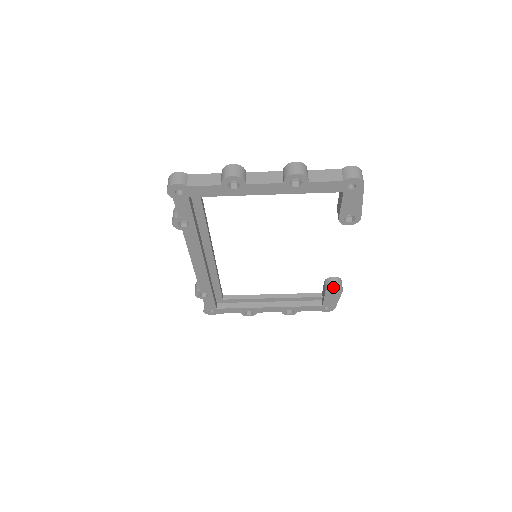
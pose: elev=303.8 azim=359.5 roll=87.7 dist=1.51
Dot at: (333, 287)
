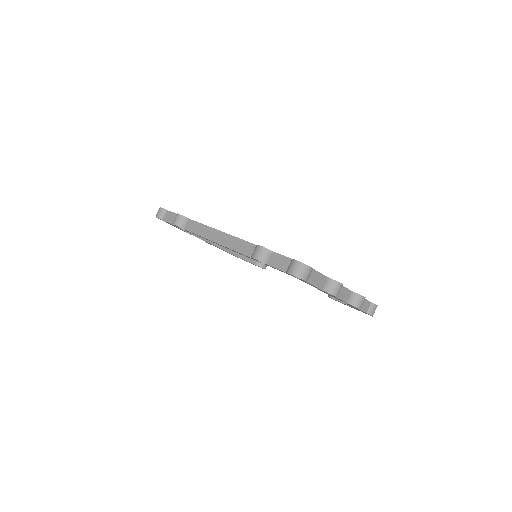
Dot at: (263, 268)
